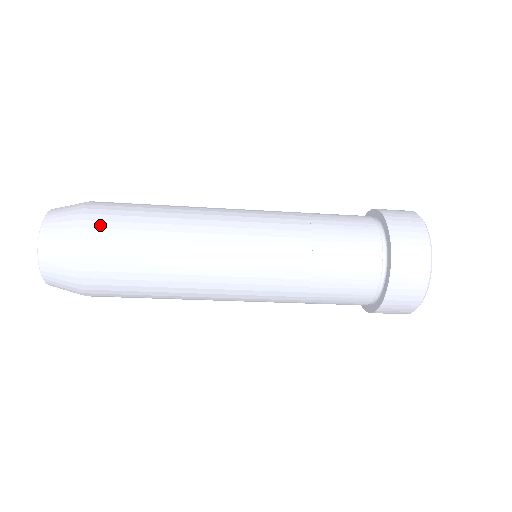
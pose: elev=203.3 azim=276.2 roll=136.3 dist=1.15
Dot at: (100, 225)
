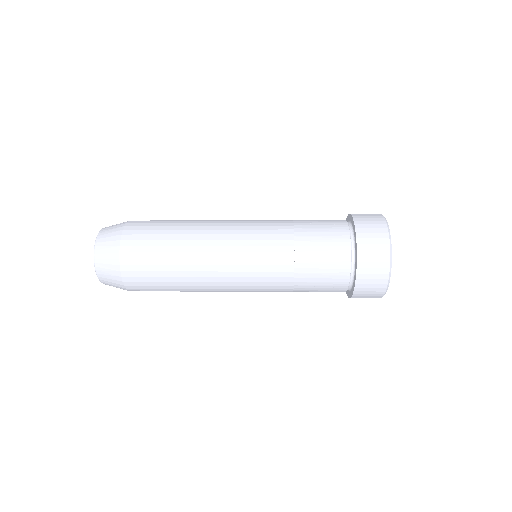
Dot at: (135, 269)
